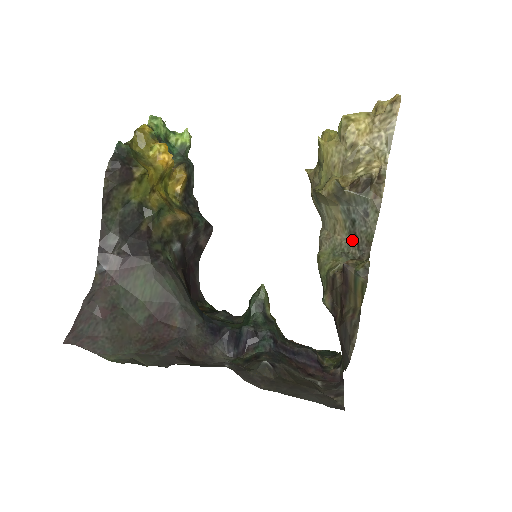
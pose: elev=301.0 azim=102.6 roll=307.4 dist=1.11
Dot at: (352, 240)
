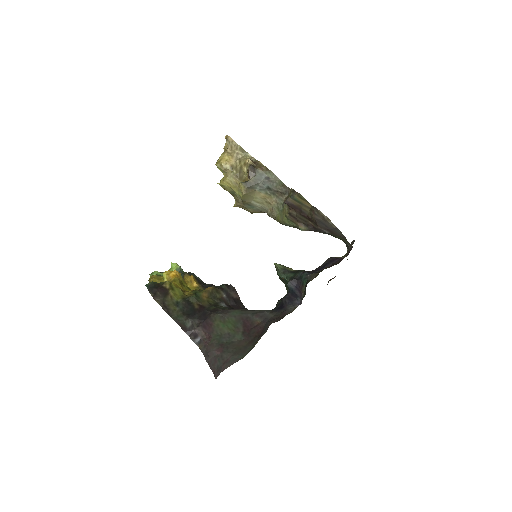
Dot at: (278, 195)
